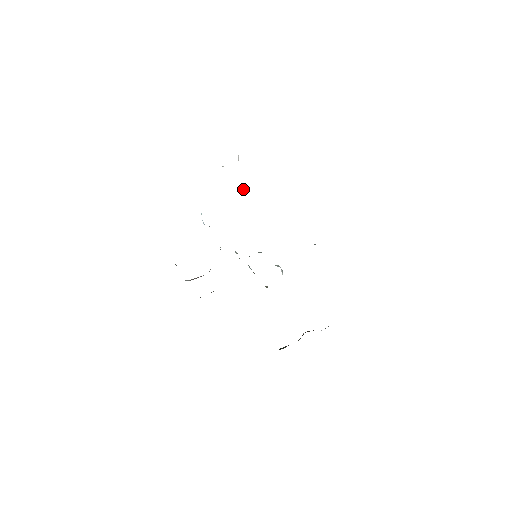
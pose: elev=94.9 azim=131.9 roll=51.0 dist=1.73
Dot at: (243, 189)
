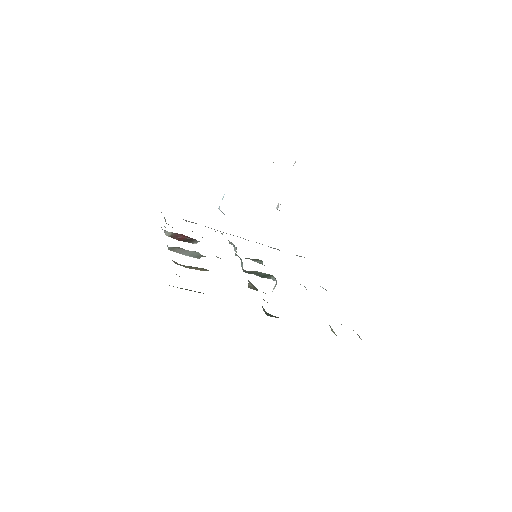
Dot at: occluded
